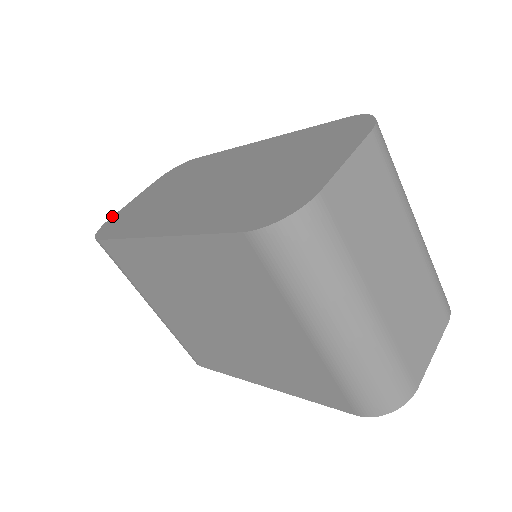
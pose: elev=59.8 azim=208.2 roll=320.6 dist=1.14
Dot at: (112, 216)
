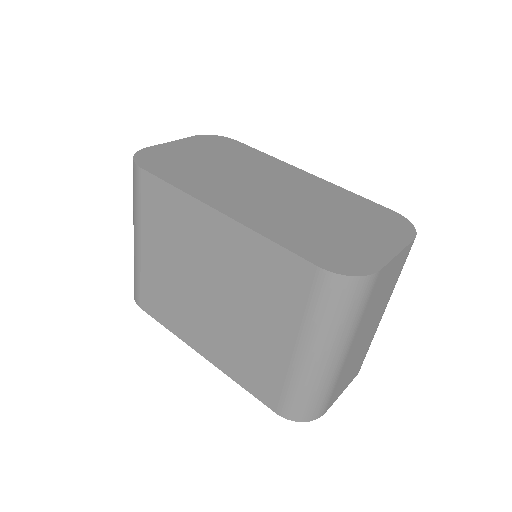
Dot at: occluded
